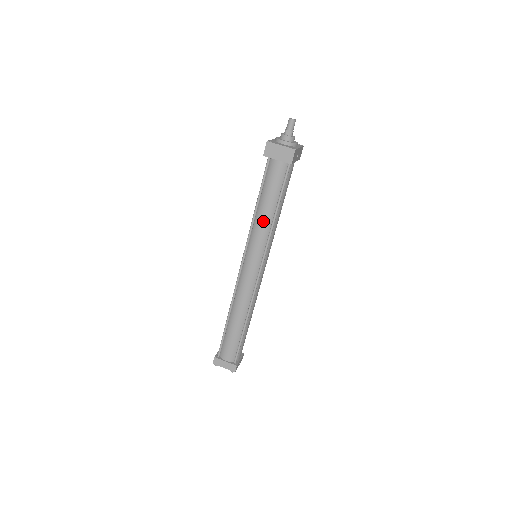
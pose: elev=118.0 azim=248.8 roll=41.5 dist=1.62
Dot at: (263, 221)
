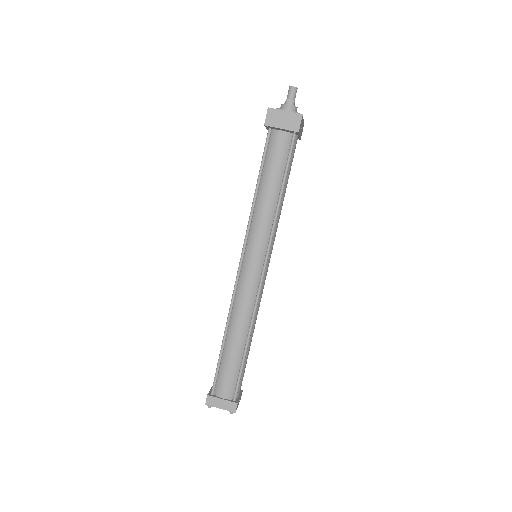
Dot at: (265, 207)
